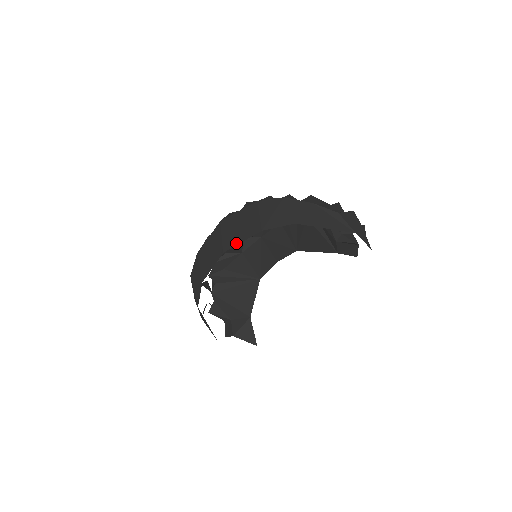
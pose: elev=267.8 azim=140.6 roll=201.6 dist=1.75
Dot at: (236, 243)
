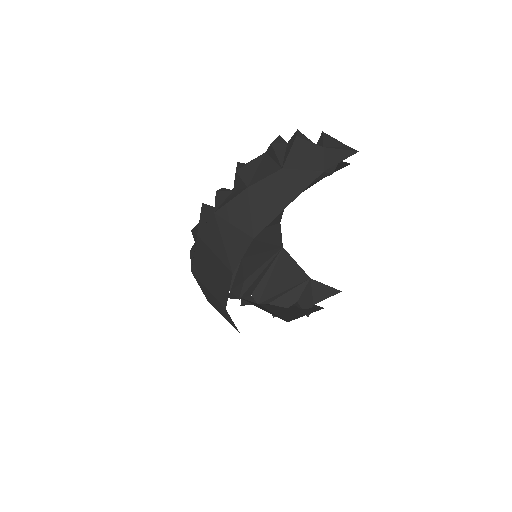
Dot at: (225, 295)
